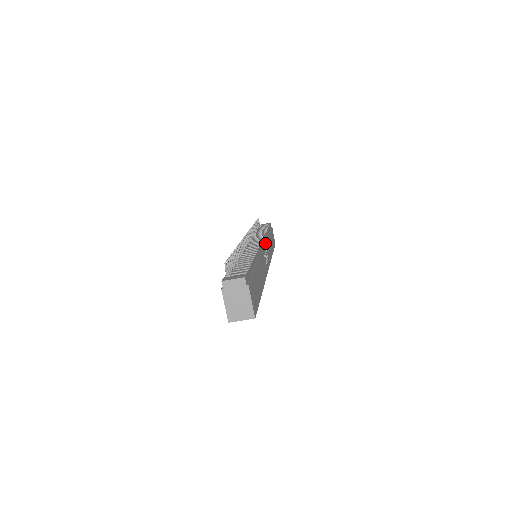
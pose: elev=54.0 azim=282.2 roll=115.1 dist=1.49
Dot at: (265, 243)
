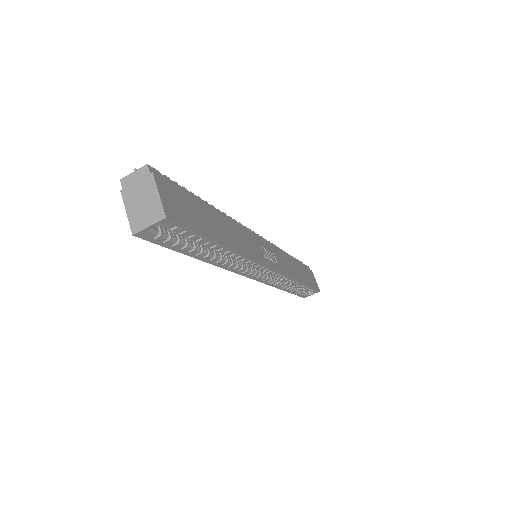
Dot at: (271, 246)
